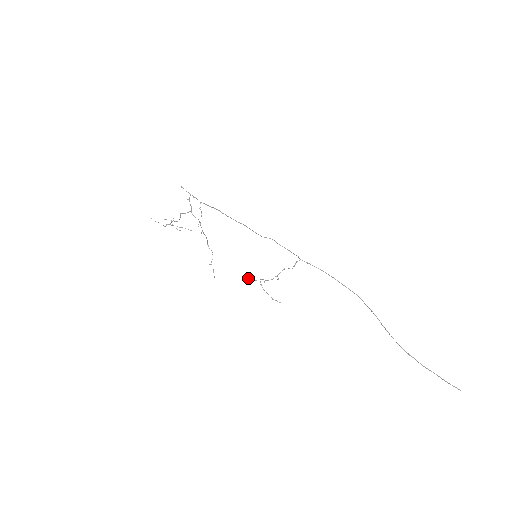
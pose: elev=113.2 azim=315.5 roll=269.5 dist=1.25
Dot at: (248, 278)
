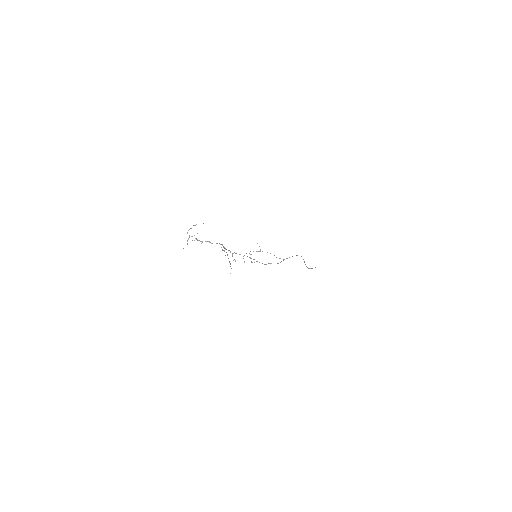
Dot at: occluded
